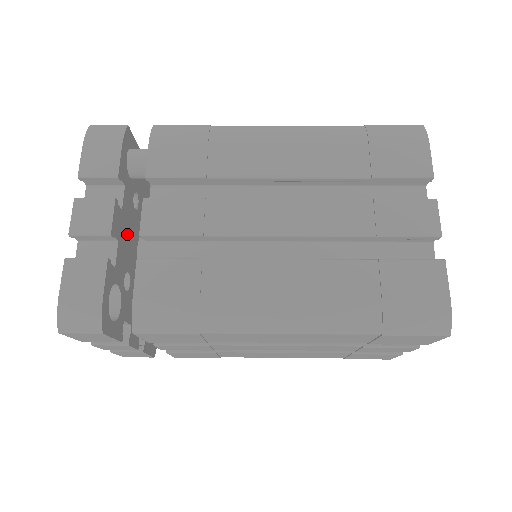
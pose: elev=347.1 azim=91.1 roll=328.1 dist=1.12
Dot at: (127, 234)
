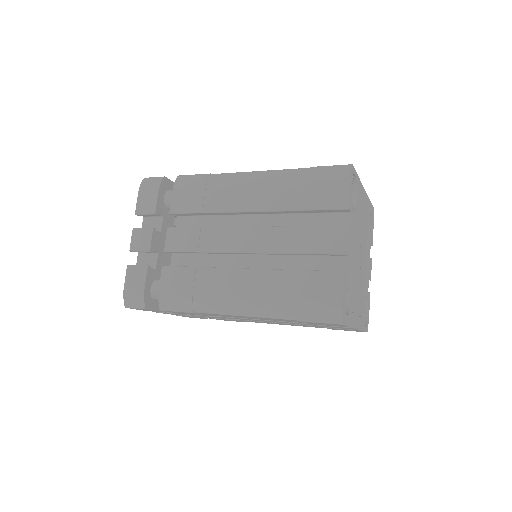
Dot at: occluded
